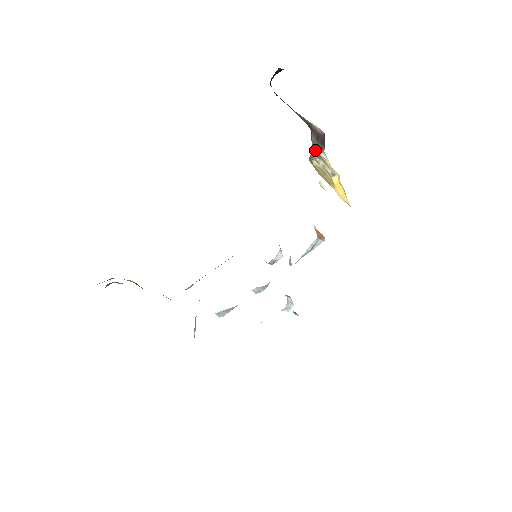
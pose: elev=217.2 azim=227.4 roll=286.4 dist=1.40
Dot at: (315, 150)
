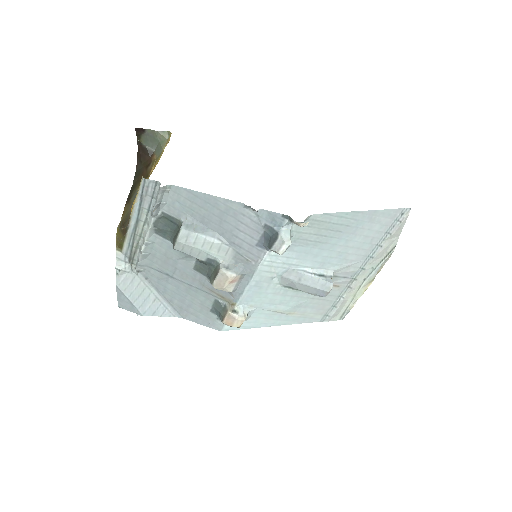
Dot at: occluded
